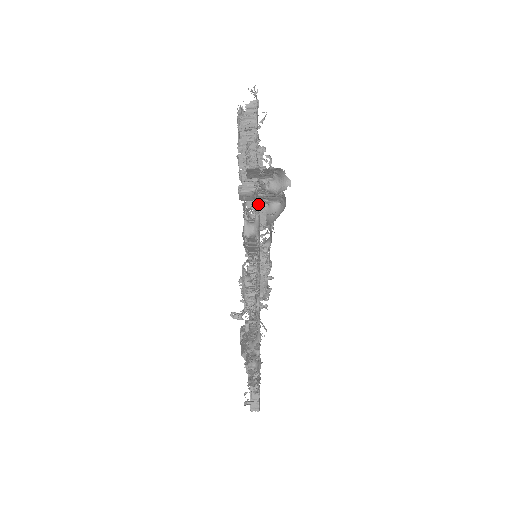
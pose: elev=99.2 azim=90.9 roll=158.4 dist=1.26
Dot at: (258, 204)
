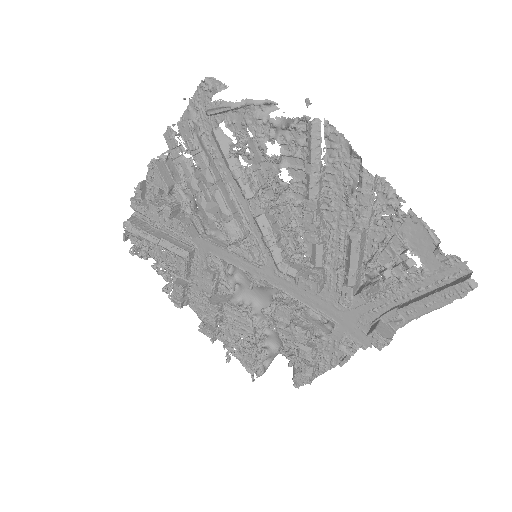
Dot at: (207, 238)
